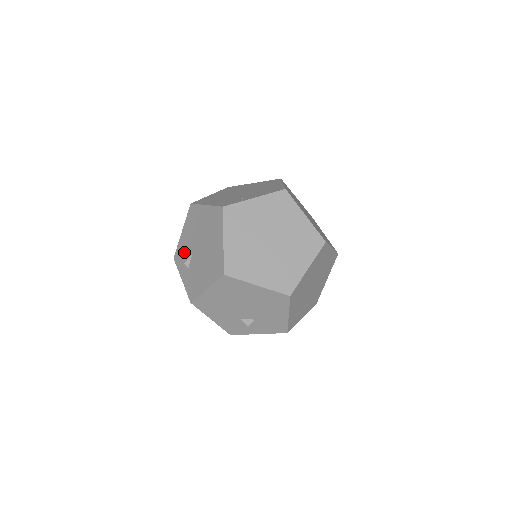
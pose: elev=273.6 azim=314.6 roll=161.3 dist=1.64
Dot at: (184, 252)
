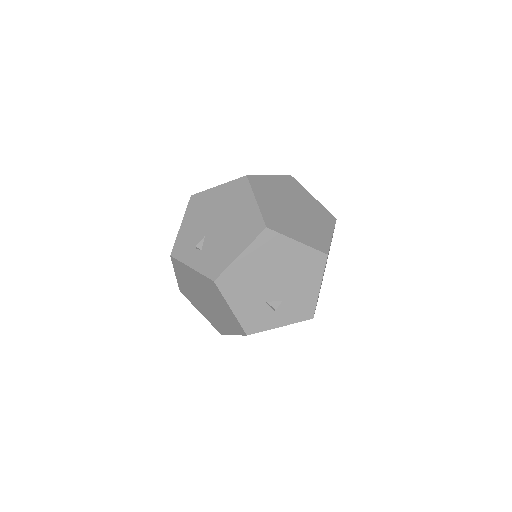
Dot at: (190, 240)
